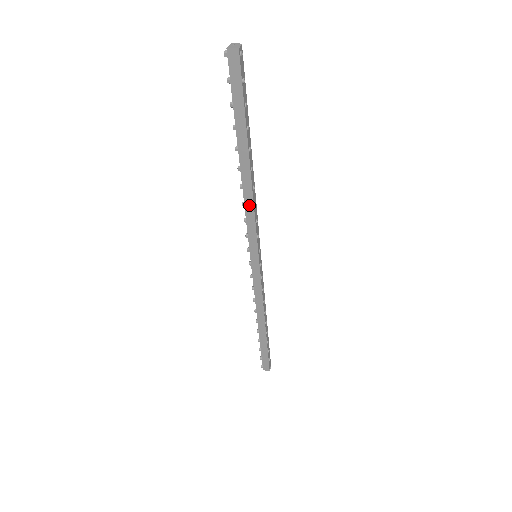
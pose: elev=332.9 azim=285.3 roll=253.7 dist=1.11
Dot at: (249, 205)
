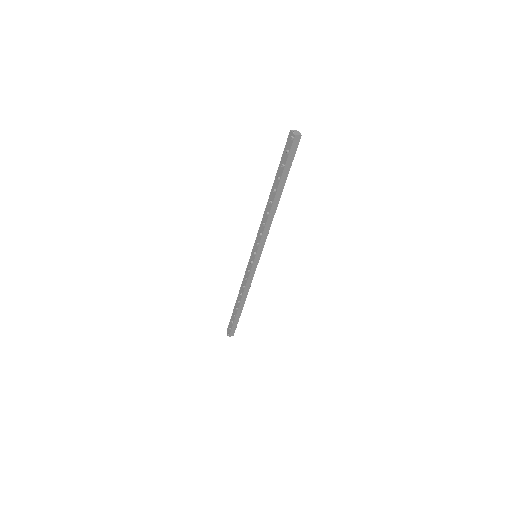
Dot at: (269, 224)
